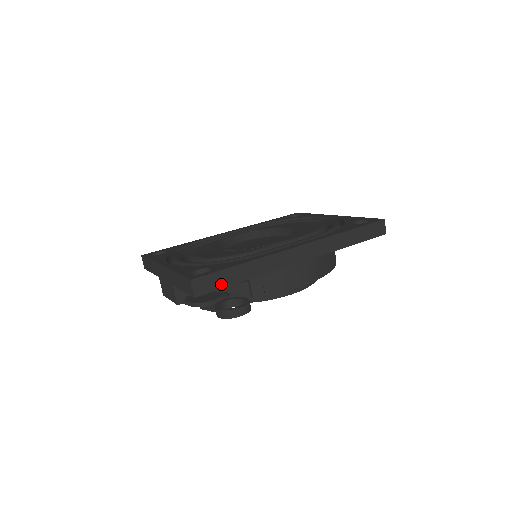
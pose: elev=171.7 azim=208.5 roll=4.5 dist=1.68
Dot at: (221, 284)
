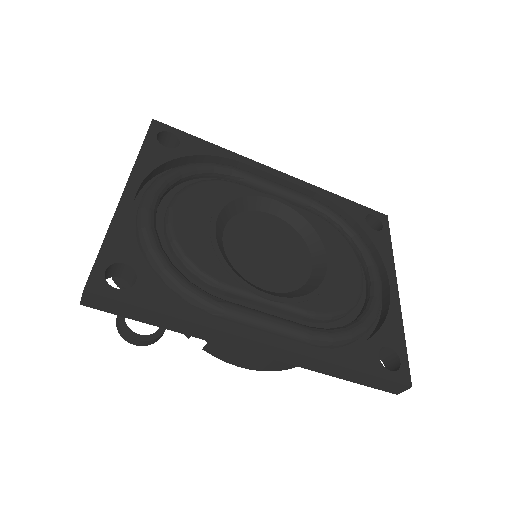
Dot at: (126, 314)
